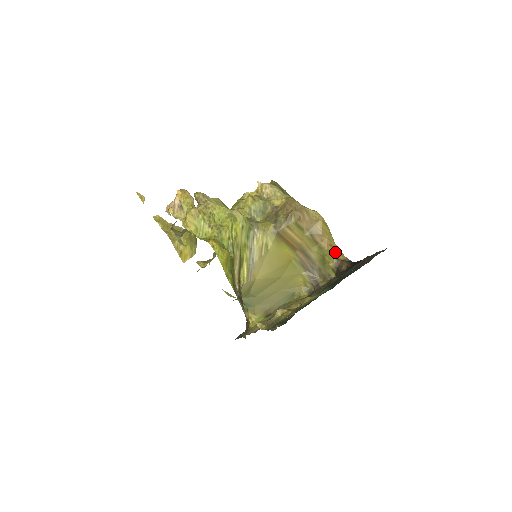
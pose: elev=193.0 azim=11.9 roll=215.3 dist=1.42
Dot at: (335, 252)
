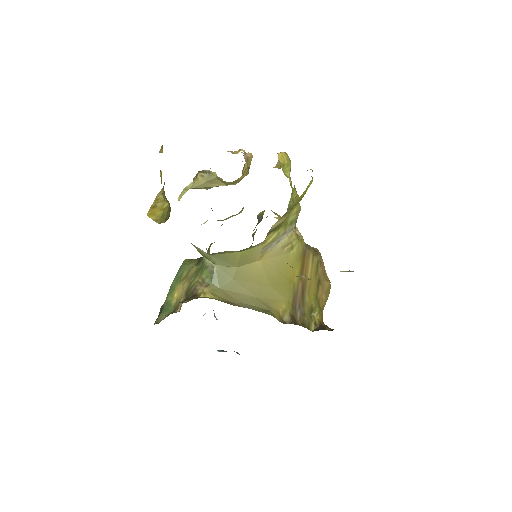
Dot at: occluded
